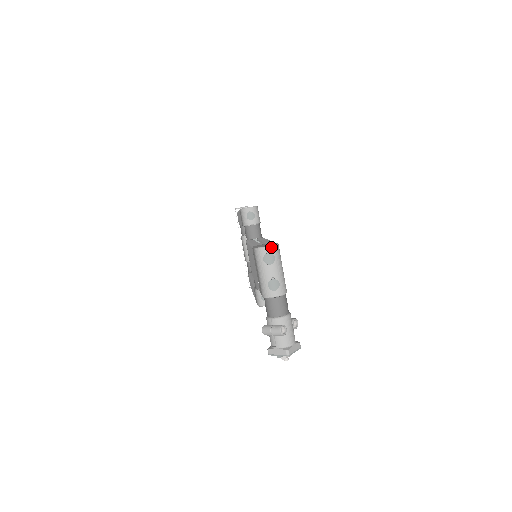
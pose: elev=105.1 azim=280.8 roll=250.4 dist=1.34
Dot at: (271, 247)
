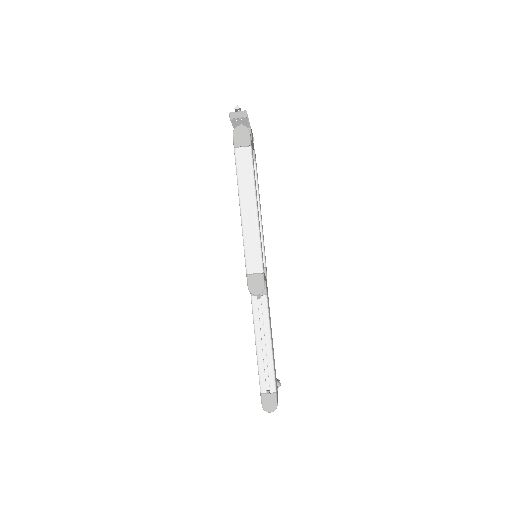
Dot at: occluded
